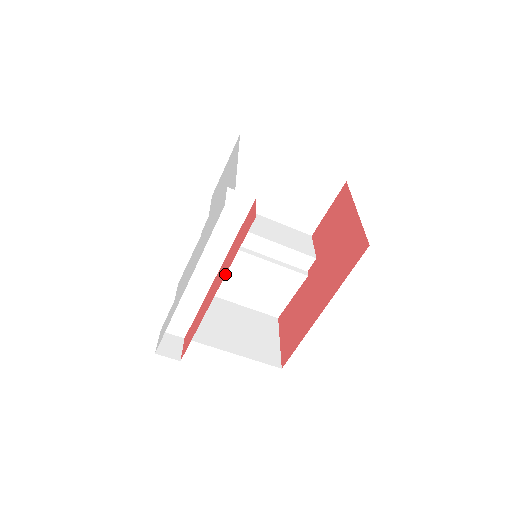
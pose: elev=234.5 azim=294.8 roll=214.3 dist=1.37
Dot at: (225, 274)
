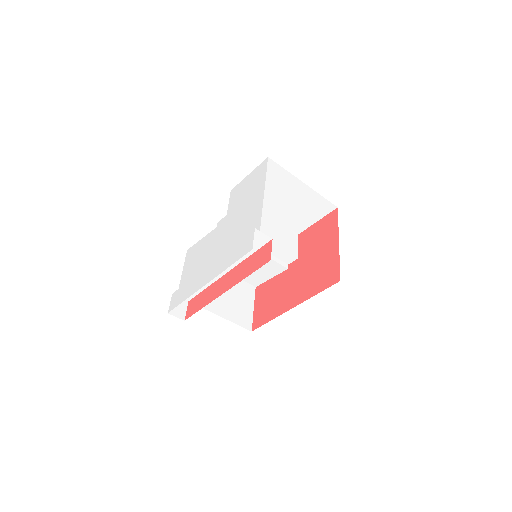
Dot at: (236, 283)
